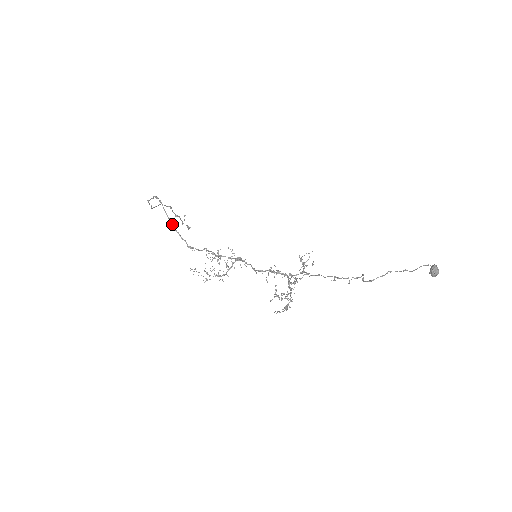
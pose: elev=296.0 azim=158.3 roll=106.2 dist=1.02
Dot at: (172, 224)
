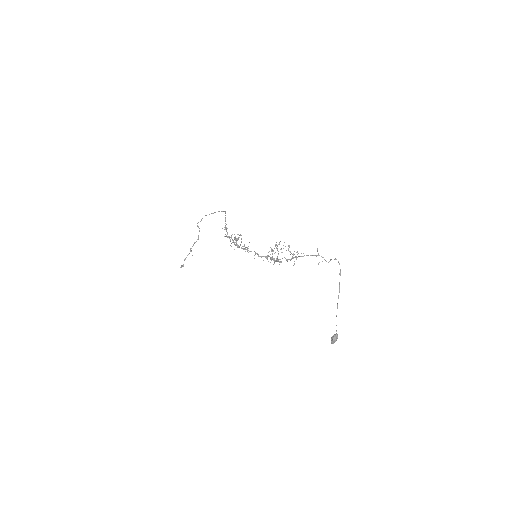
Dot at: occluded
